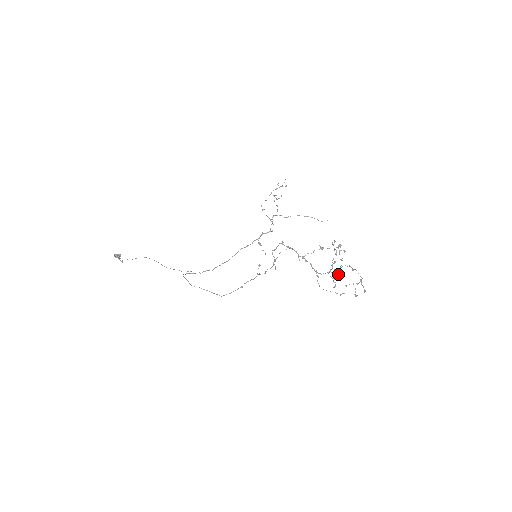
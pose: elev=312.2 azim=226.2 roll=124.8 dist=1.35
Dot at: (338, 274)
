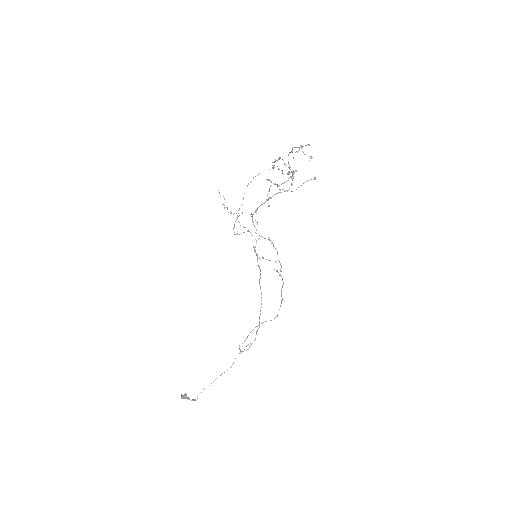
Dot at: occluded
